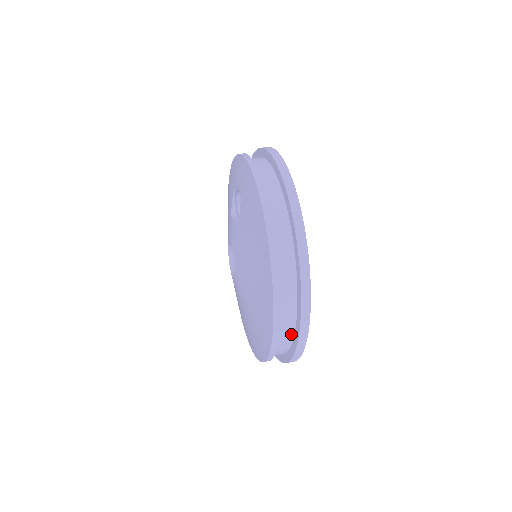
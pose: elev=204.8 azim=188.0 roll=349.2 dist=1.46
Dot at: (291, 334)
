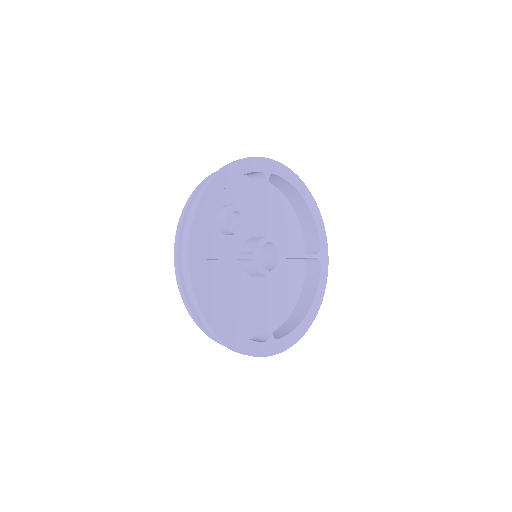
Dot at: occluded
